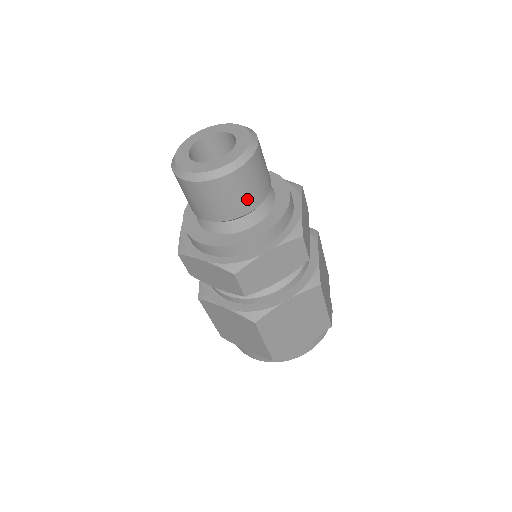
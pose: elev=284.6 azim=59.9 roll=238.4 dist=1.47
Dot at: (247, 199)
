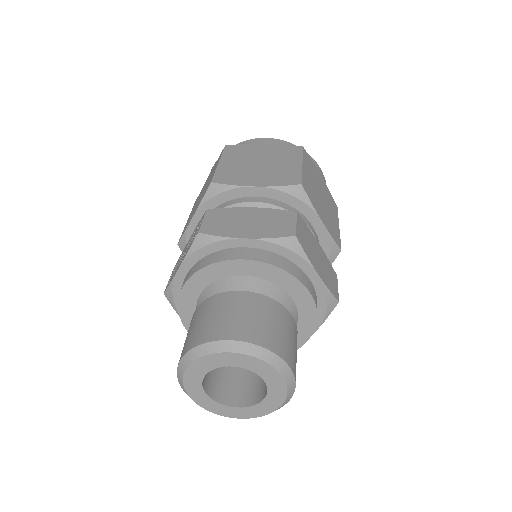
Dot at: occluded
